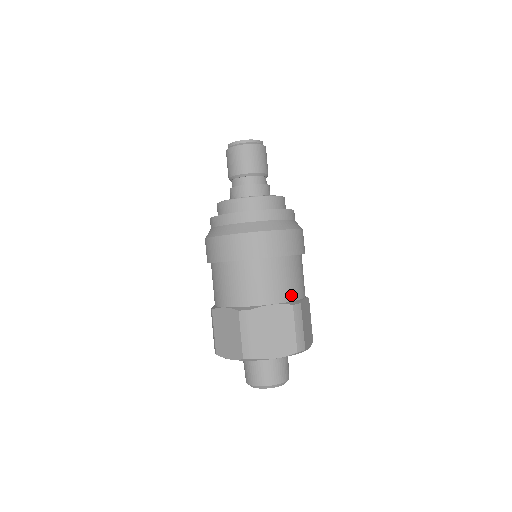
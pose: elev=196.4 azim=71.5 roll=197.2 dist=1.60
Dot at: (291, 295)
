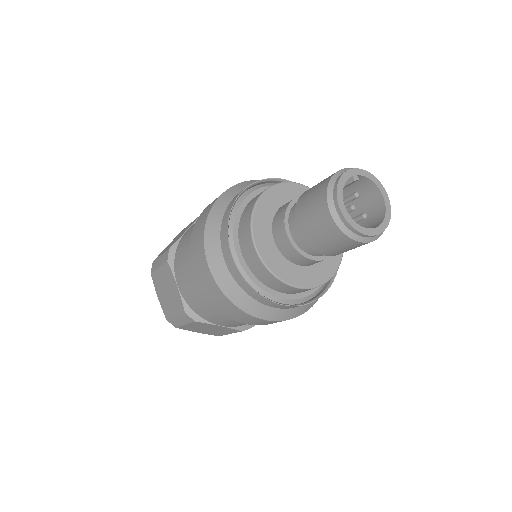
Dot at: occluded
